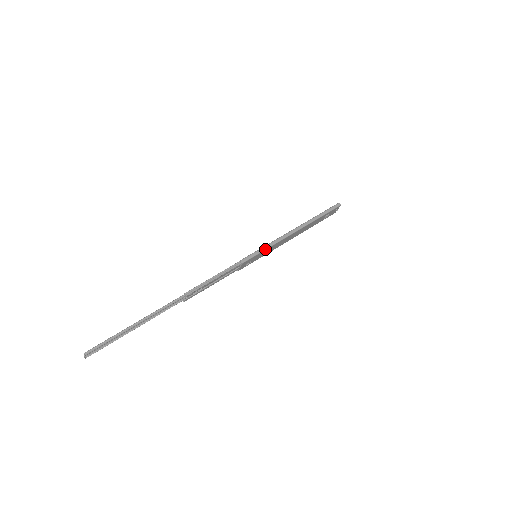
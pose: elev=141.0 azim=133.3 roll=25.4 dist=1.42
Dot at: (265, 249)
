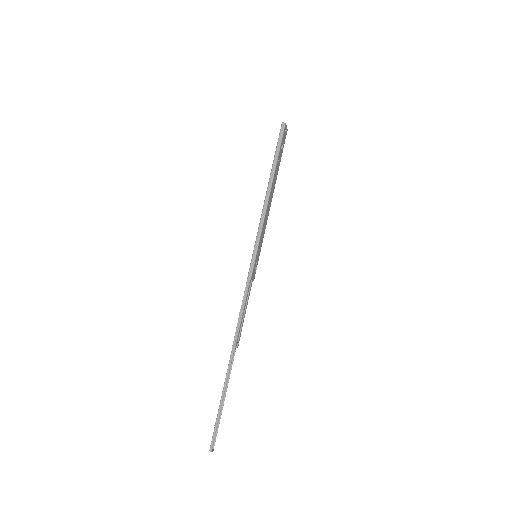
Dot at: (257, 247)
